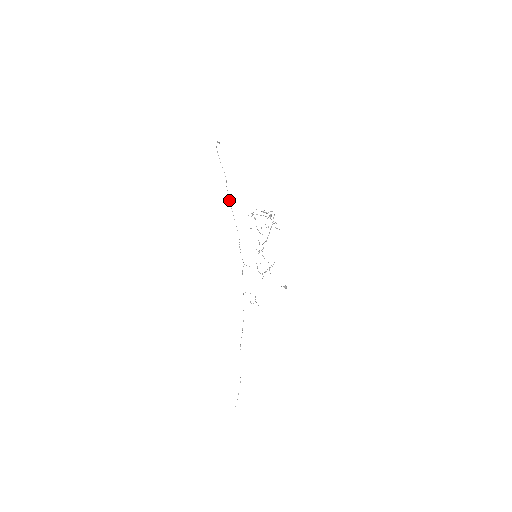
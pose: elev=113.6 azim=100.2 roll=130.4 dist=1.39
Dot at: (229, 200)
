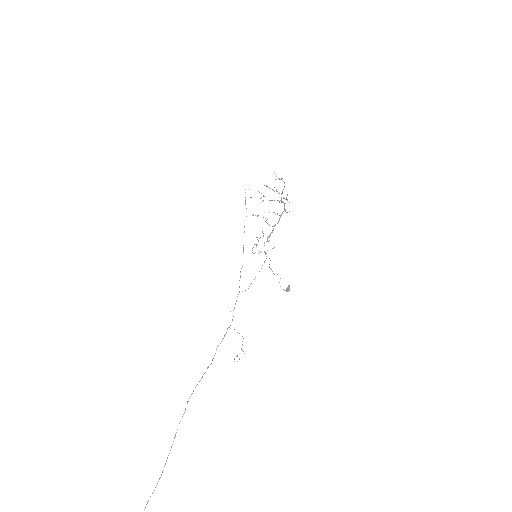
Dot at: occluded
